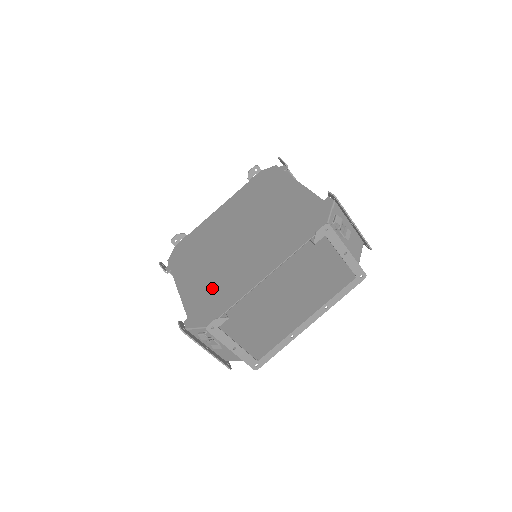
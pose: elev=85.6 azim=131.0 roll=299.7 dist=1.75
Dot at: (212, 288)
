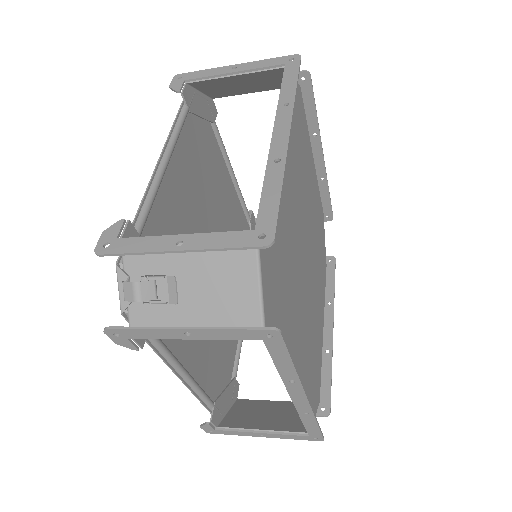
Dot at: occluded
